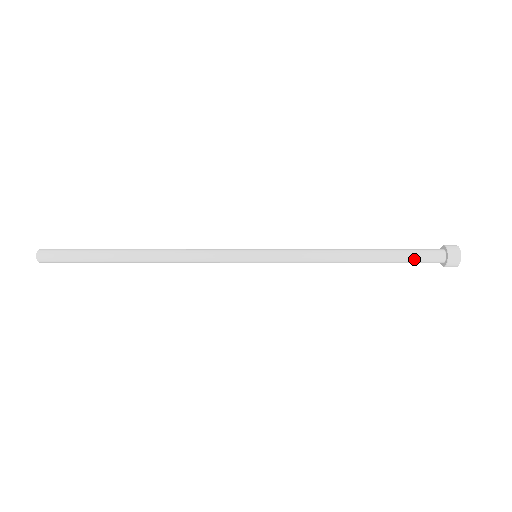
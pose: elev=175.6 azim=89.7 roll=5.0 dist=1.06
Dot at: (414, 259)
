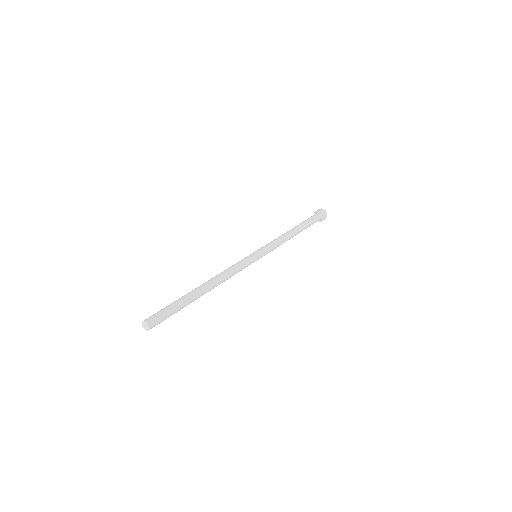
Dot at: occluded
